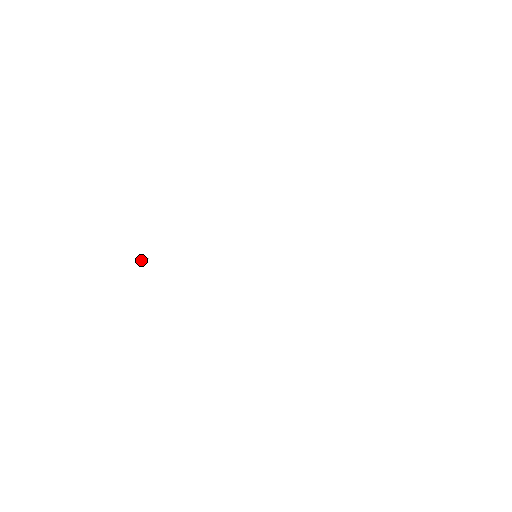
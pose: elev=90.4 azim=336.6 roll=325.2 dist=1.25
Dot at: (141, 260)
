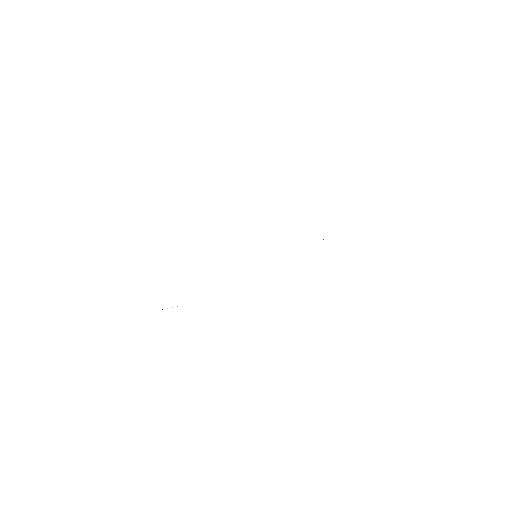
Dot at: occluded
